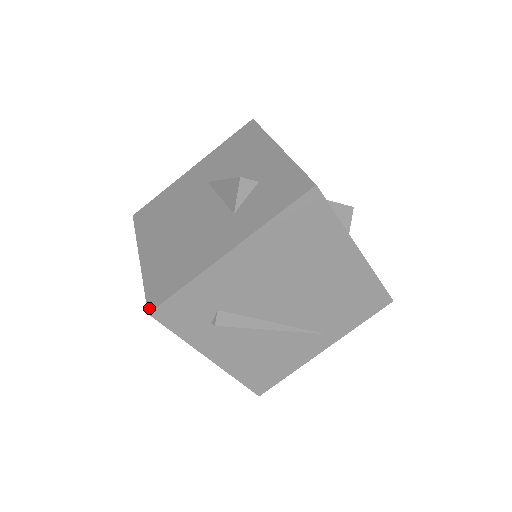
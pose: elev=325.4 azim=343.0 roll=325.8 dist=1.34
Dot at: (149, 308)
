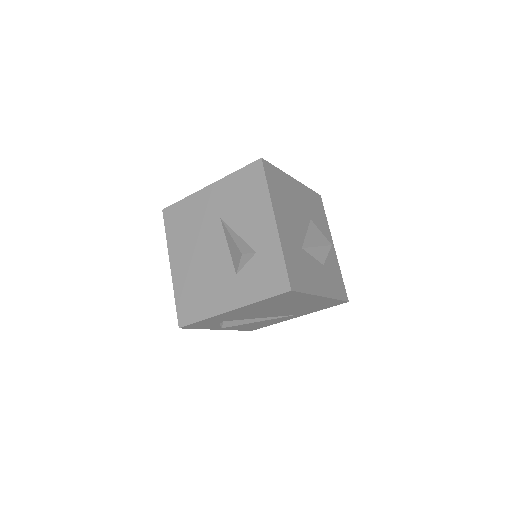
Dot at: (179, 324)
